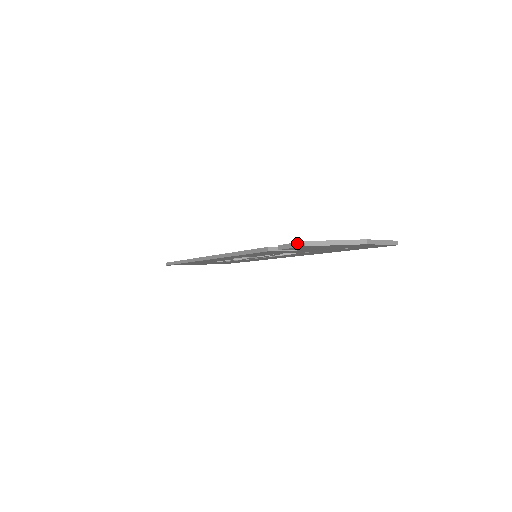
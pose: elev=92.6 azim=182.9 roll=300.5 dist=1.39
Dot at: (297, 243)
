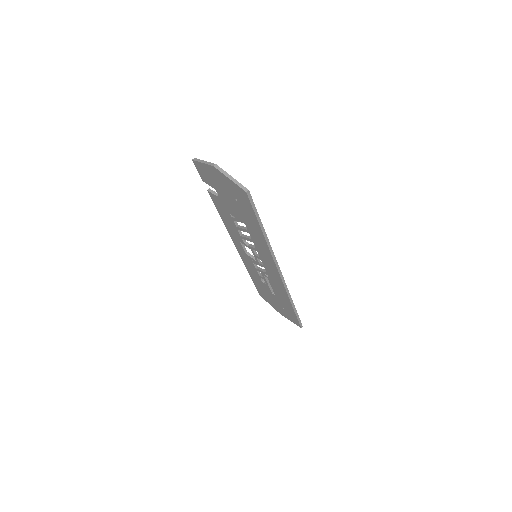
Dot at: occluded
